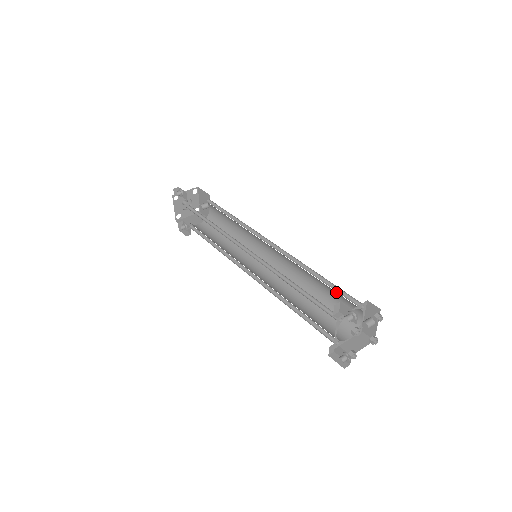
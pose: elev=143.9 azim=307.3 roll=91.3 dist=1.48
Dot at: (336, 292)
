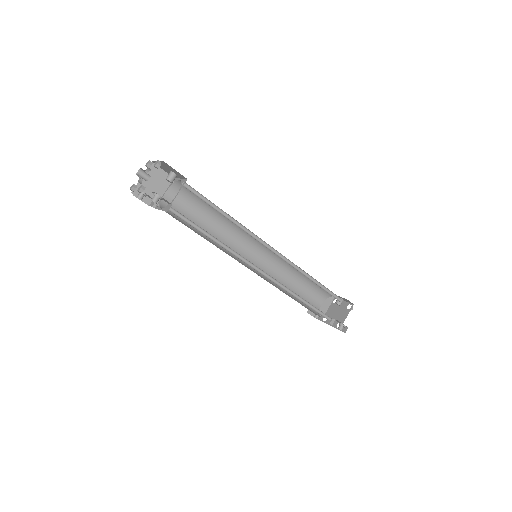
Dot at: (325, 290)
